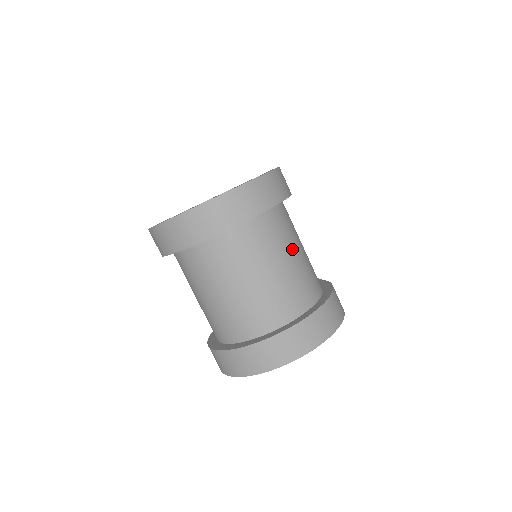
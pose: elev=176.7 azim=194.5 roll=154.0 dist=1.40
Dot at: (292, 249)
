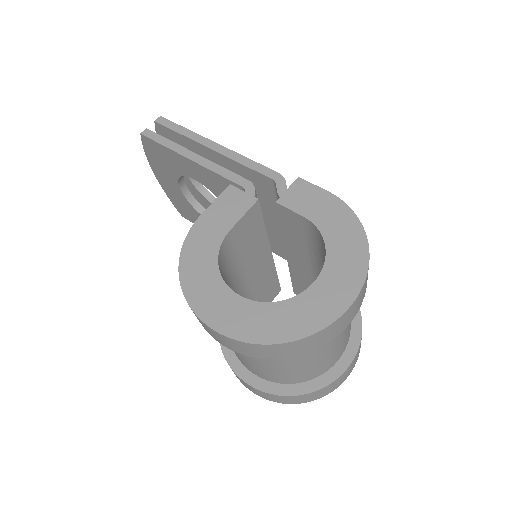
Dot at: occluded
